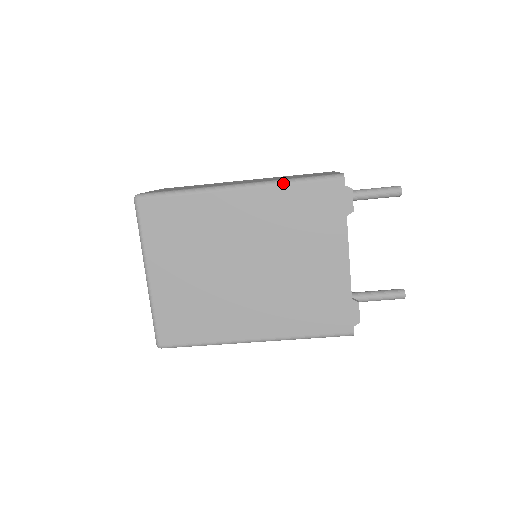
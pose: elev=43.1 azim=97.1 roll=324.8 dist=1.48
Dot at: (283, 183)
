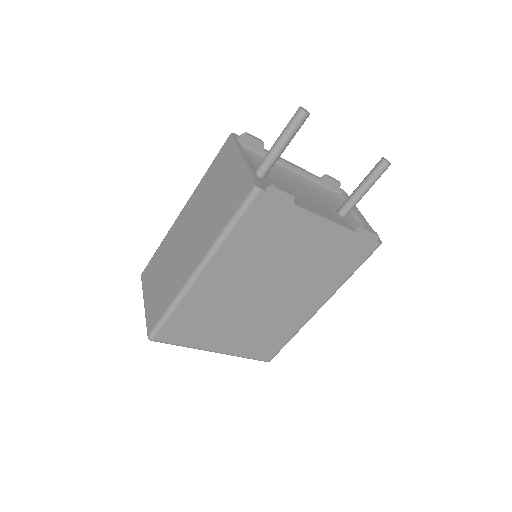
Dot at: (223, 239)
